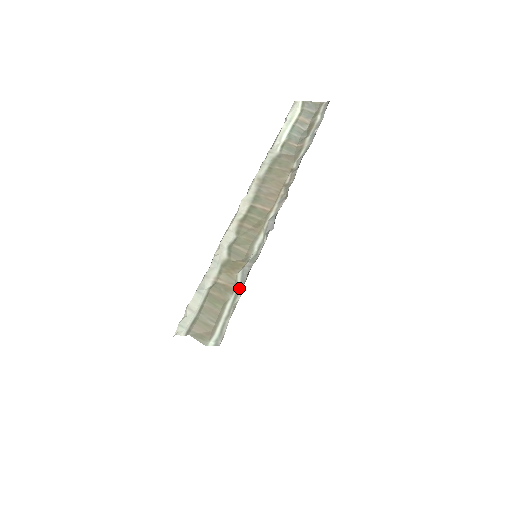
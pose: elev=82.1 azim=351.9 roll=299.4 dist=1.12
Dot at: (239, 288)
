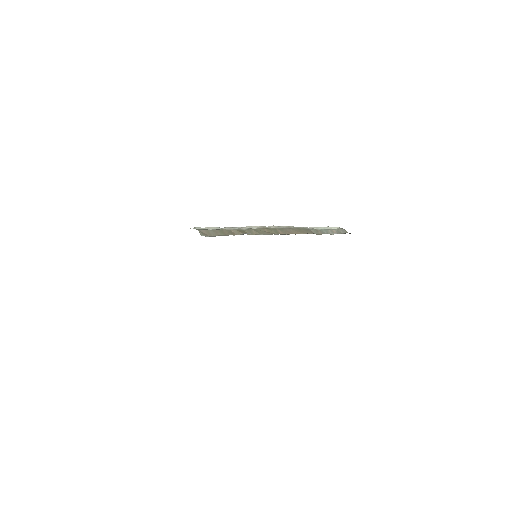
Dot at: occluded
